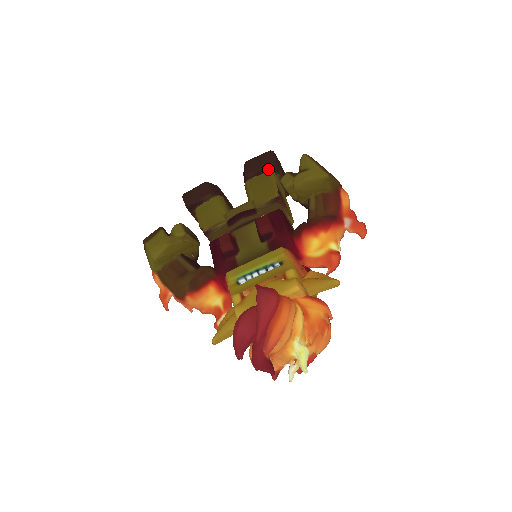
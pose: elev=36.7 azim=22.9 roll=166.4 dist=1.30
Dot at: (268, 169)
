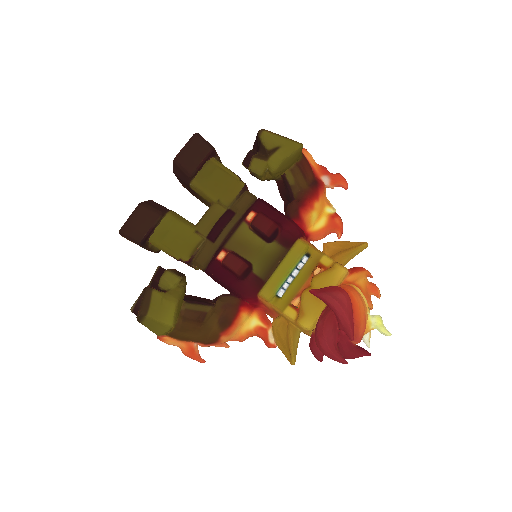
Dot at: (208, 157)
